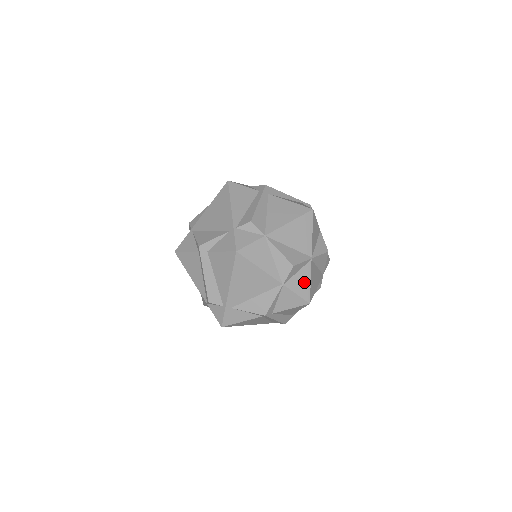
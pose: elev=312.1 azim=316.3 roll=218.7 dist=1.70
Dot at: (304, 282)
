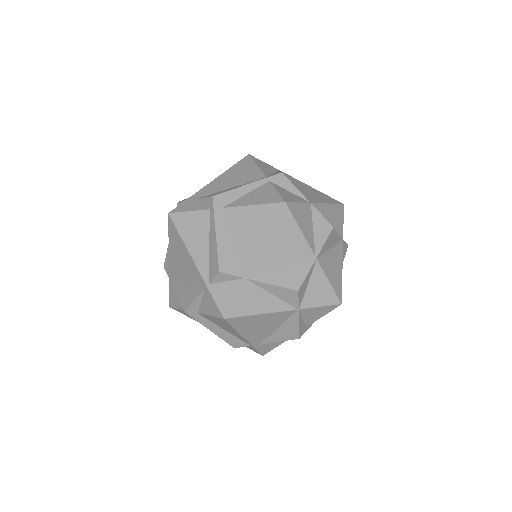
Dot at: (322, 288)
